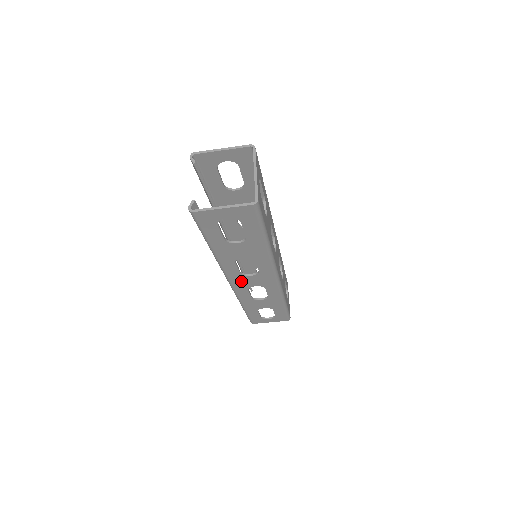
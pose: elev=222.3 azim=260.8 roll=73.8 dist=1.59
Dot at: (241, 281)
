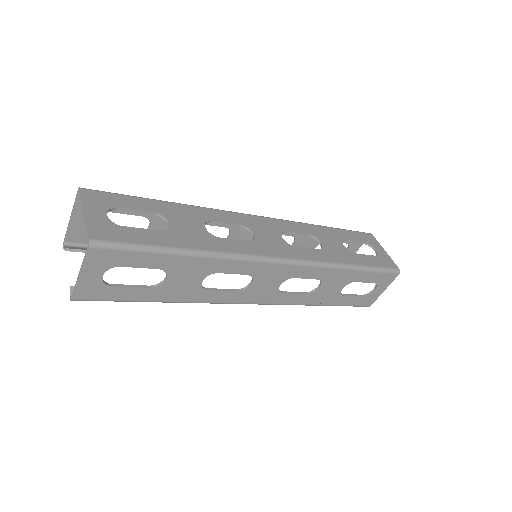
Dot at: (257, 294)
